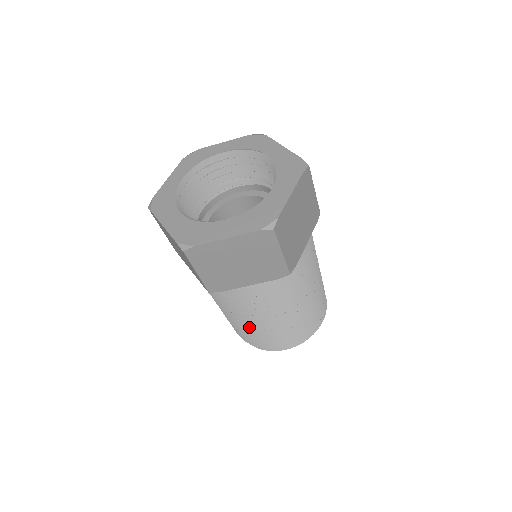
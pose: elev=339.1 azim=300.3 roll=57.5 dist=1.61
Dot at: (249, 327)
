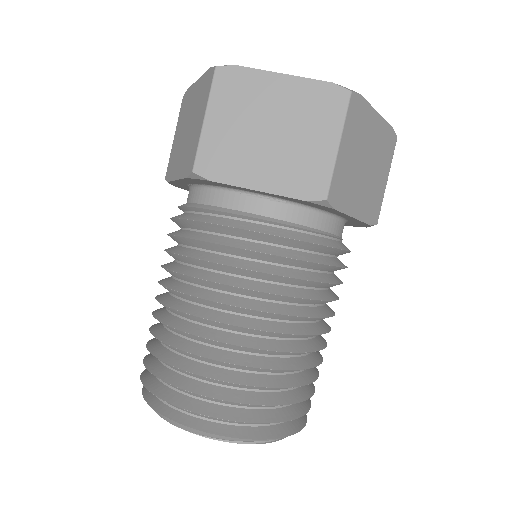
Dot at: (186, 328)
